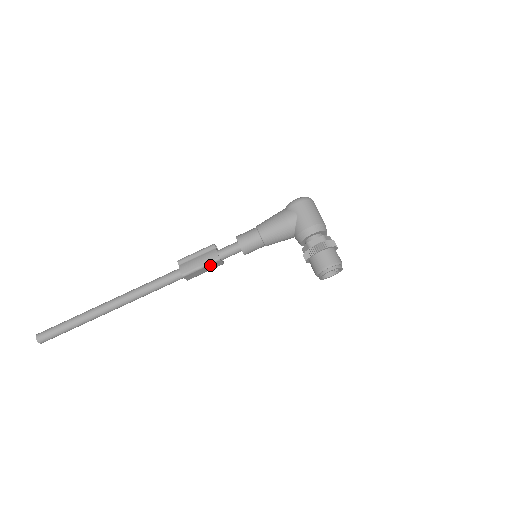
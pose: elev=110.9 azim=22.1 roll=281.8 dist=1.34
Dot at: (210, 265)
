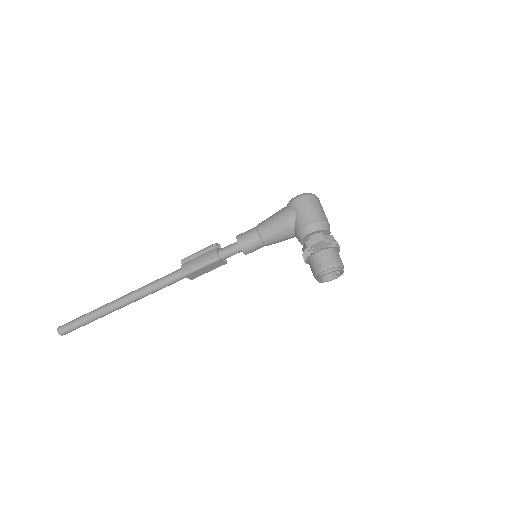
Dot at: (210, 265)
